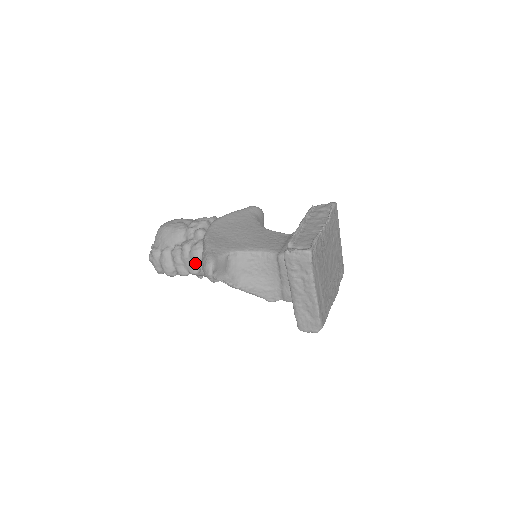
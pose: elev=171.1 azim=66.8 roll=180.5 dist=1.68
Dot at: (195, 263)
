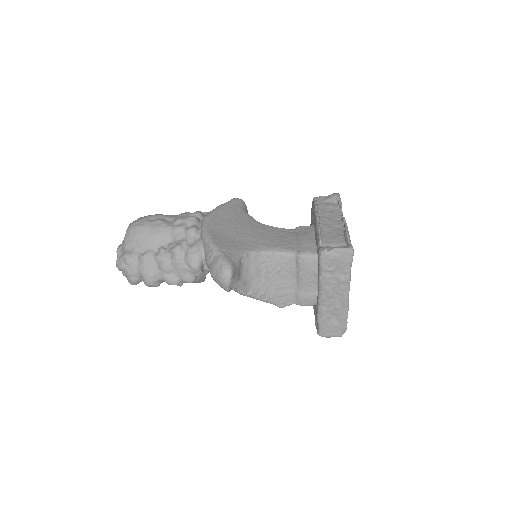
Dot at: (193, 269)
